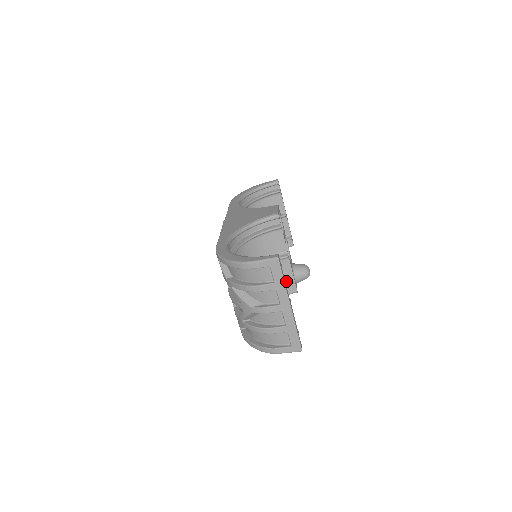
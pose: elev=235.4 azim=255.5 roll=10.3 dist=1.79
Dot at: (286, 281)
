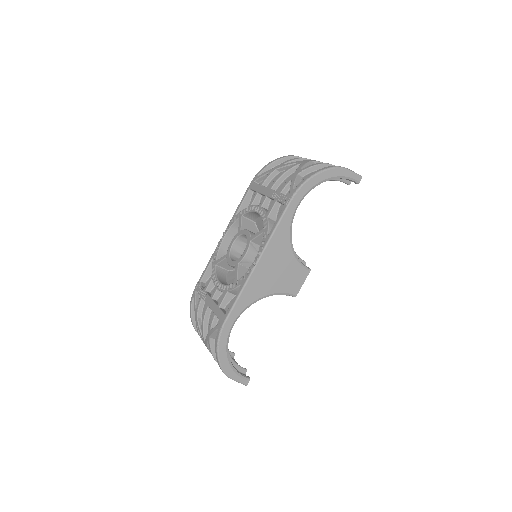
Dot at: occluded
